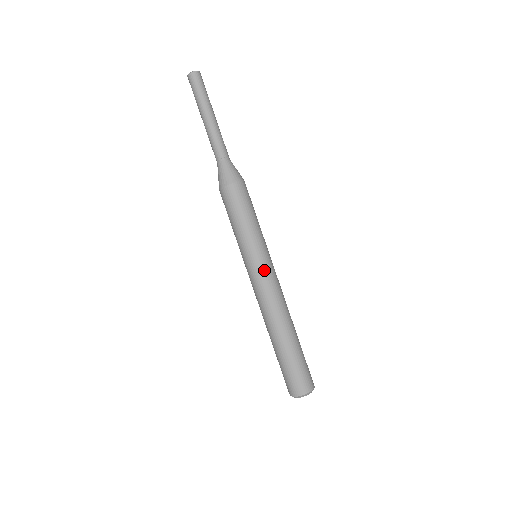
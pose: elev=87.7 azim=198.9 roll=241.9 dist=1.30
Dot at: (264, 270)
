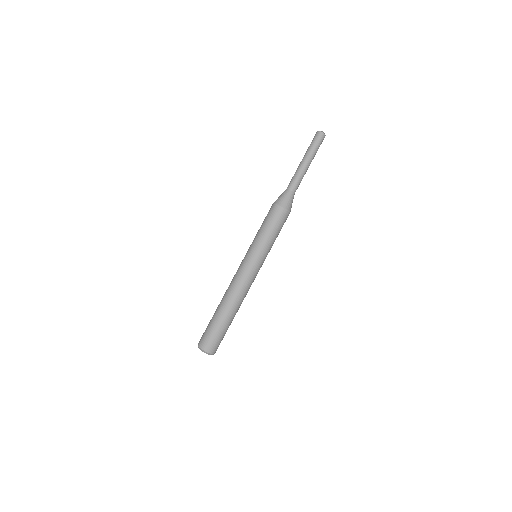
Dot at: (249, 265)
